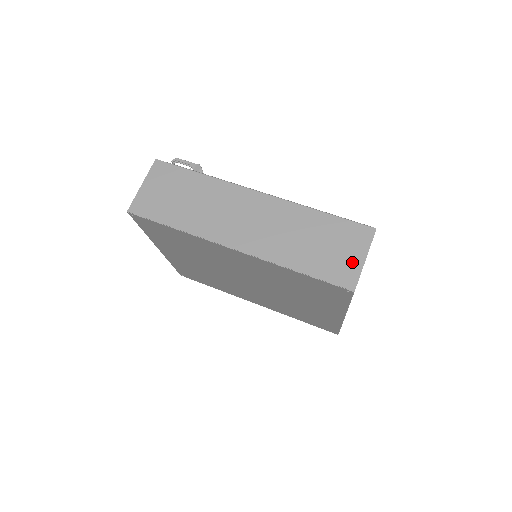
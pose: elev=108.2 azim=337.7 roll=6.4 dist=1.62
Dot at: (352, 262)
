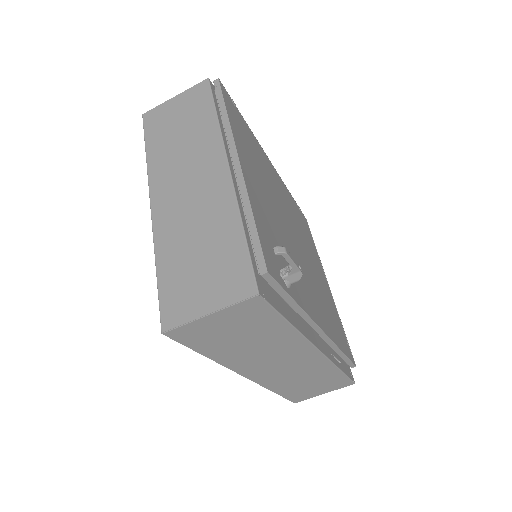
Dot at: (315, 394)
